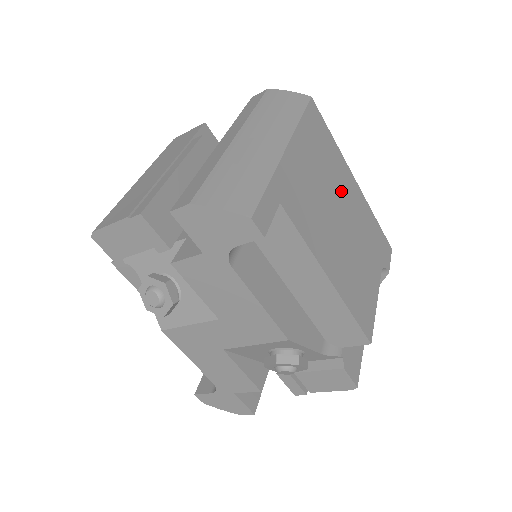
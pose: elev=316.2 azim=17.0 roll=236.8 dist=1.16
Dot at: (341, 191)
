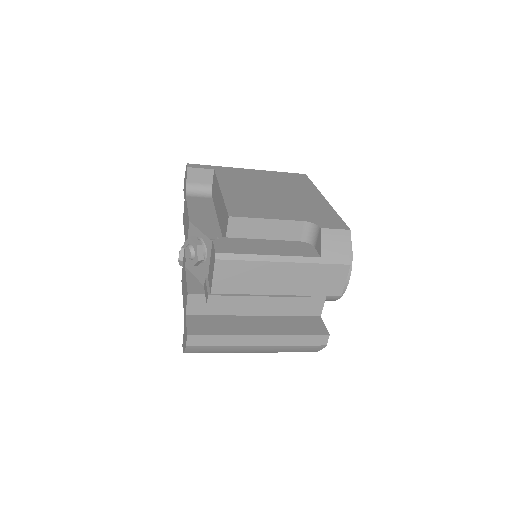
Dot at: (291, 191)
